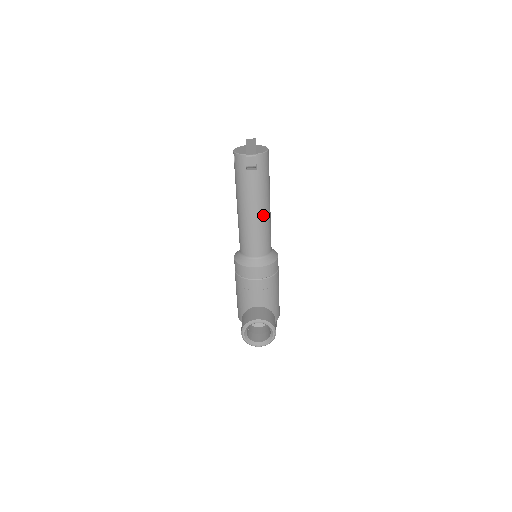
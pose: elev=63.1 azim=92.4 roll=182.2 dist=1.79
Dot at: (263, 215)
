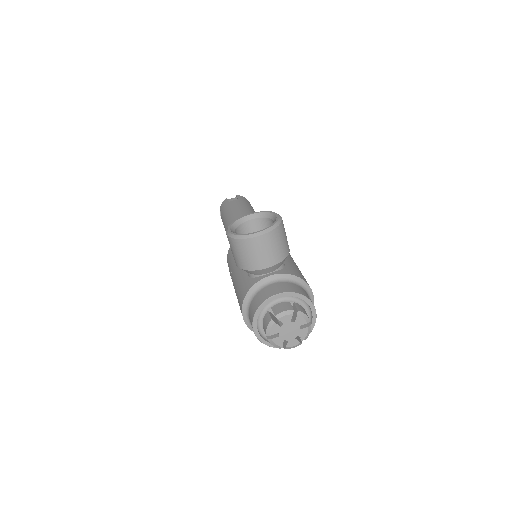
Dot at: occluded
